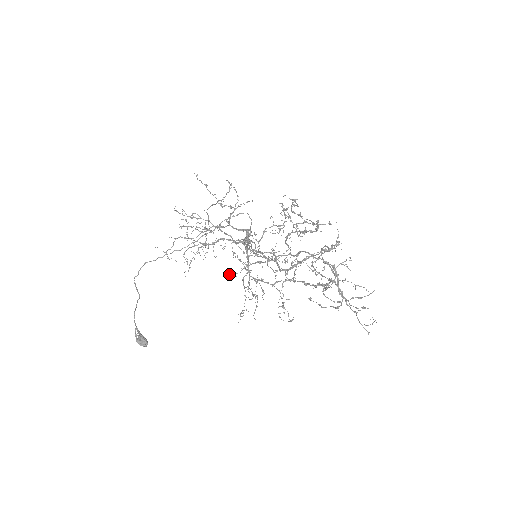
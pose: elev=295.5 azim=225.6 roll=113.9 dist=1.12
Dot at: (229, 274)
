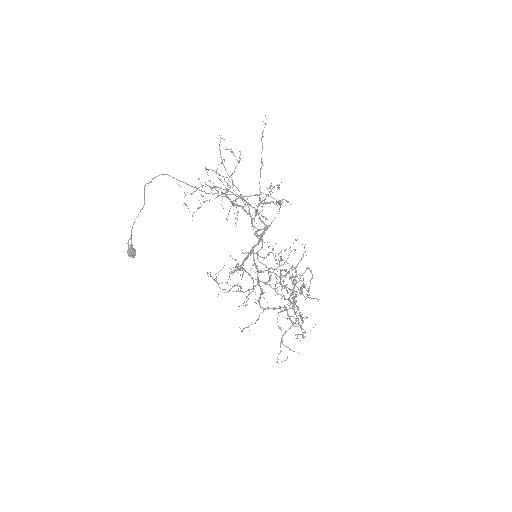
Dot at: occluded
